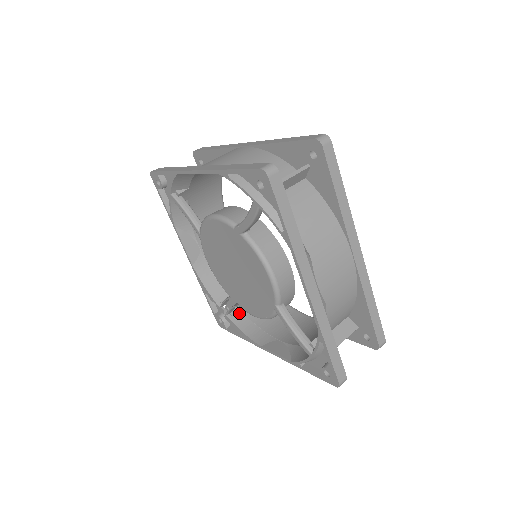
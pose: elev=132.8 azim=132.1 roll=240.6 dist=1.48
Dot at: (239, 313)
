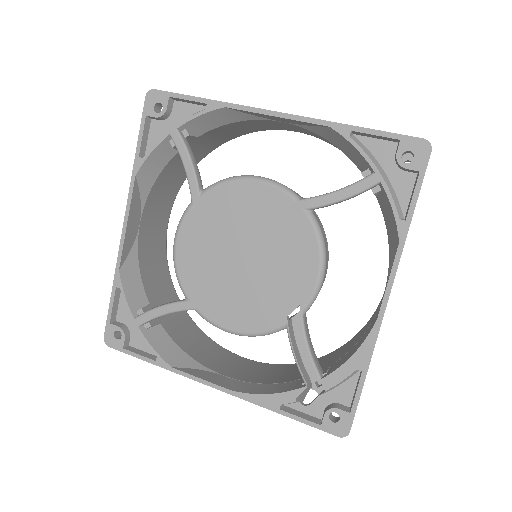
Dot at: (332, 366)
